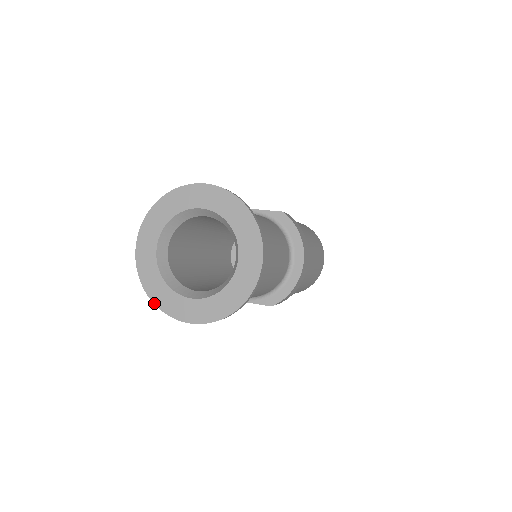
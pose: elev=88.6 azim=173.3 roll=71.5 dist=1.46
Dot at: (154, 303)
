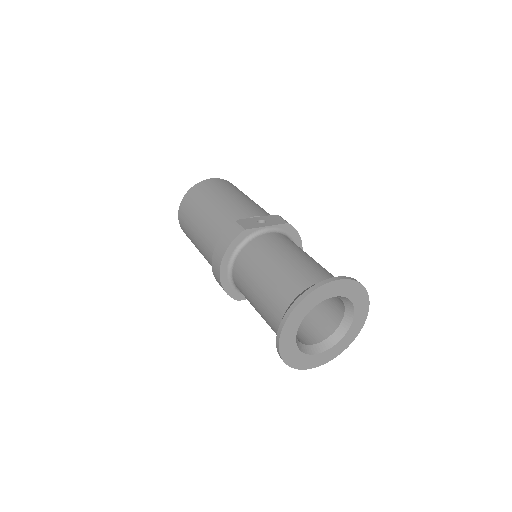
Dot at: occluded
